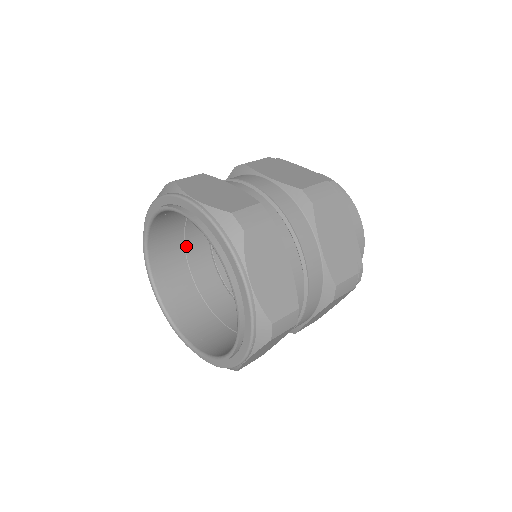
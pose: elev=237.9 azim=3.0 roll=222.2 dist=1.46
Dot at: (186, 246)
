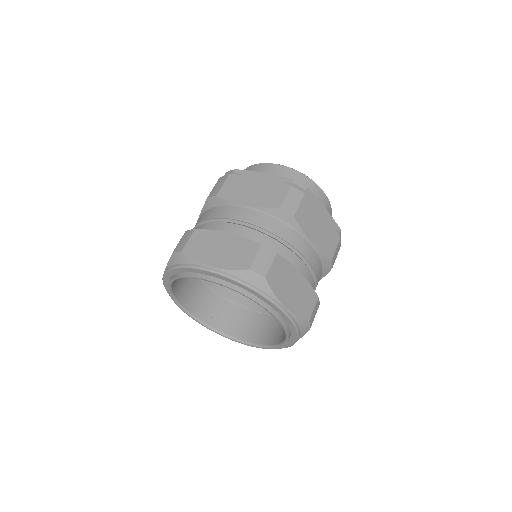
Dot at: occluded
